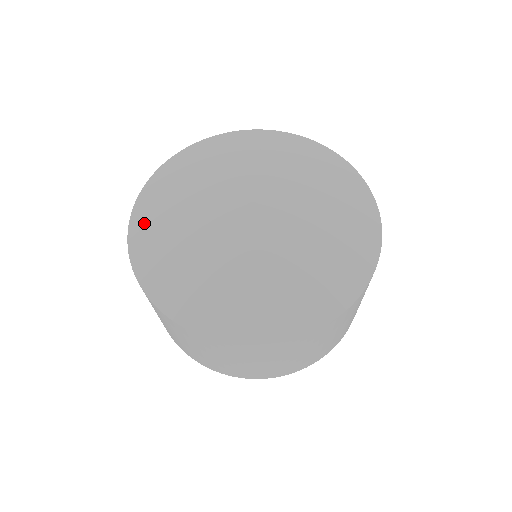
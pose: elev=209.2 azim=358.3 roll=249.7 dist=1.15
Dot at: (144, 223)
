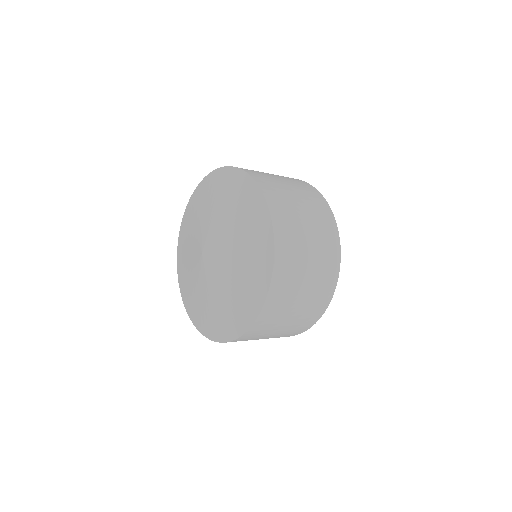
Dot at: (191, 310)
